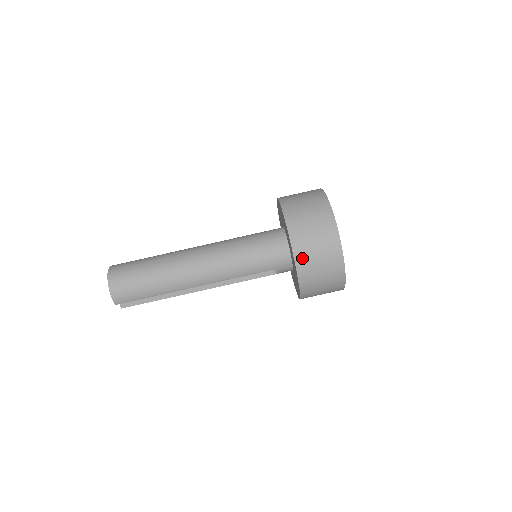
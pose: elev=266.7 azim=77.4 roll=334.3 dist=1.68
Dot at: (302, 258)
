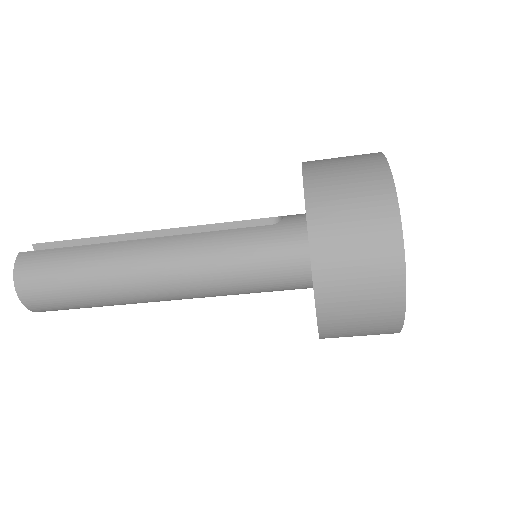
Dot at: (332, 331)
